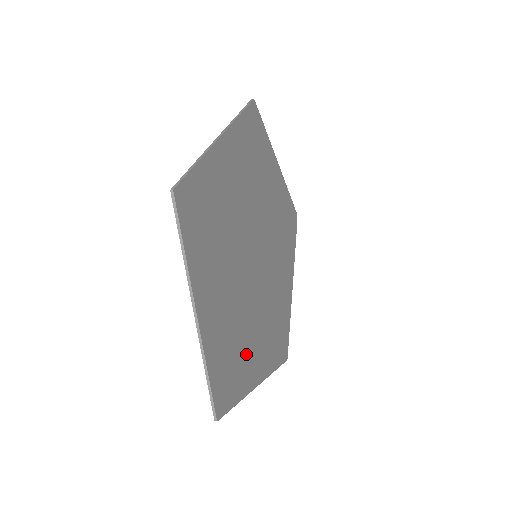
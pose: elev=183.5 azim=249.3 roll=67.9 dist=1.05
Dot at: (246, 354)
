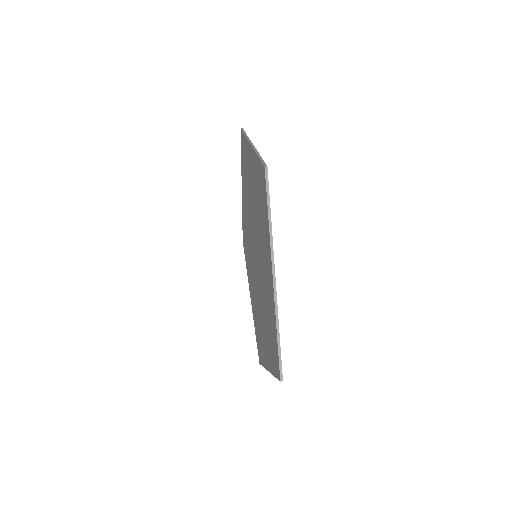
Dot at: occluded
